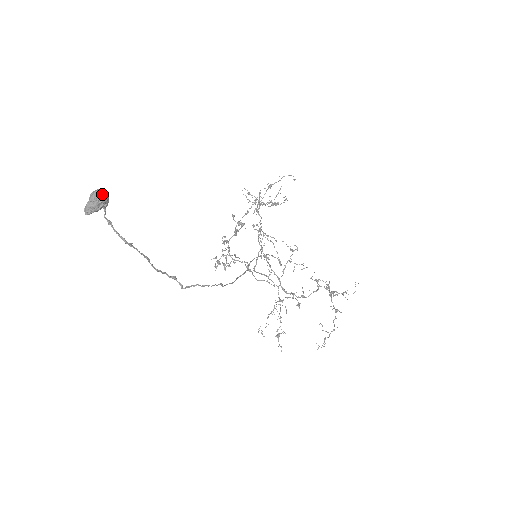
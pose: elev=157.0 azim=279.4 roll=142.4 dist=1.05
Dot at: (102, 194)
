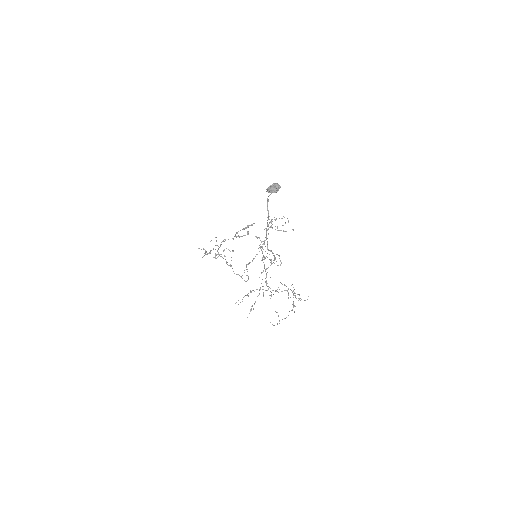
Dot at: (280, 187)
